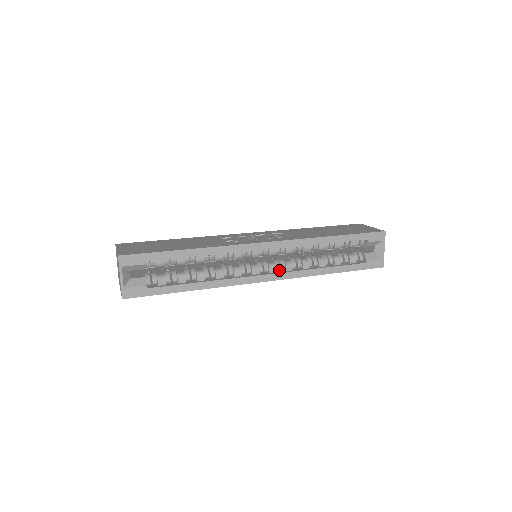
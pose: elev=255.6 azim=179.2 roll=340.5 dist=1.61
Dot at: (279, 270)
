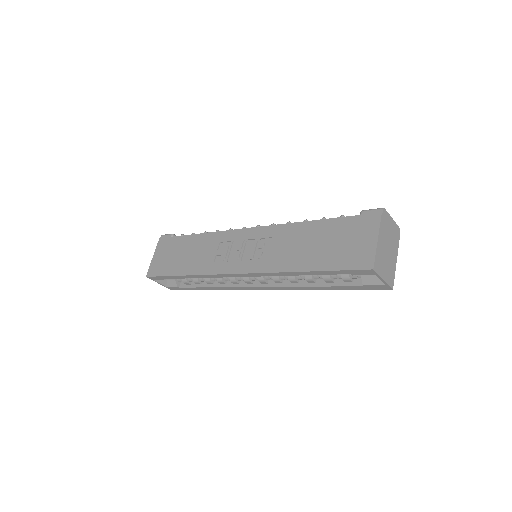
Dot at: (272, 279)
